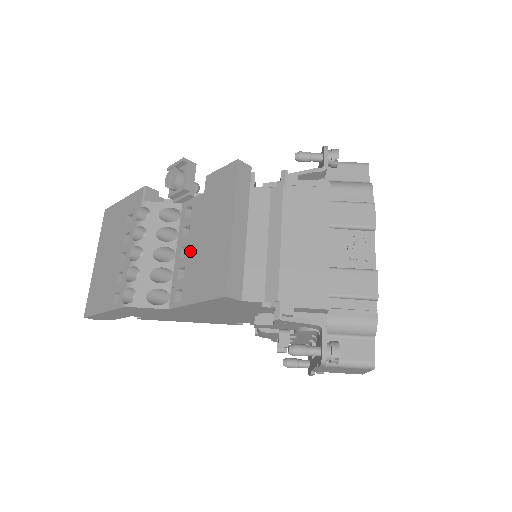
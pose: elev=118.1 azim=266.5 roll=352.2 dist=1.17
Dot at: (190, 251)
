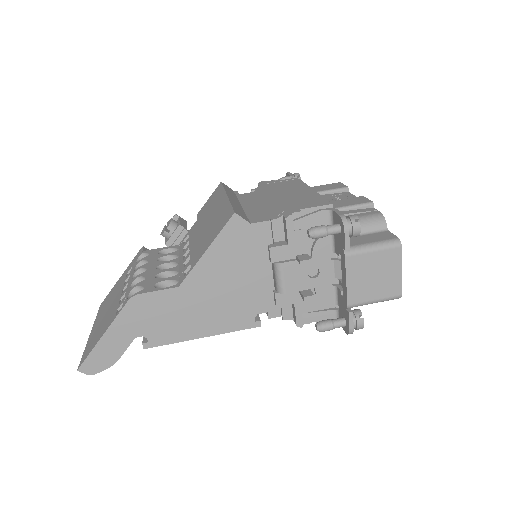
Dot at: (193, 245)
